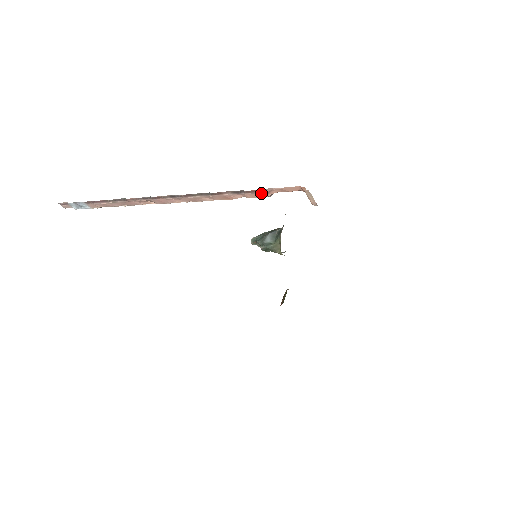
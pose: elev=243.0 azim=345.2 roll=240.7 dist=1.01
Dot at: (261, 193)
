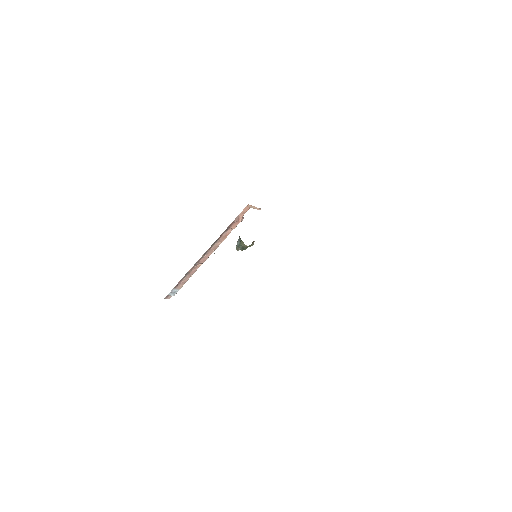
Dot at: (236, 222)
